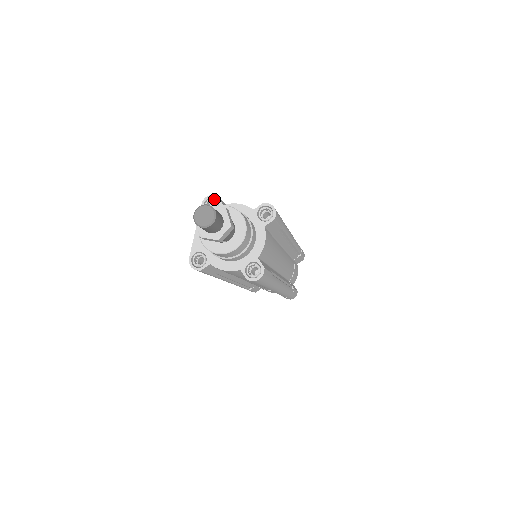
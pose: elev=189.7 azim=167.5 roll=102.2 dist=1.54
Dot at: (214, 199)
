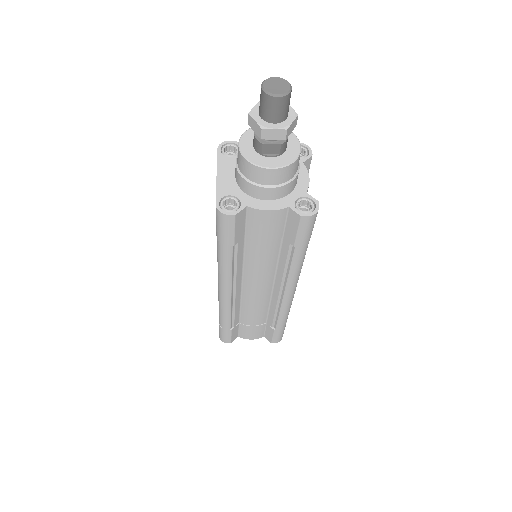
Dot at: (232, 144)
